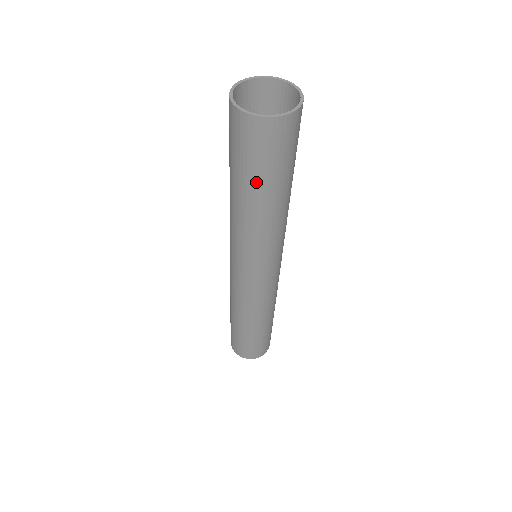
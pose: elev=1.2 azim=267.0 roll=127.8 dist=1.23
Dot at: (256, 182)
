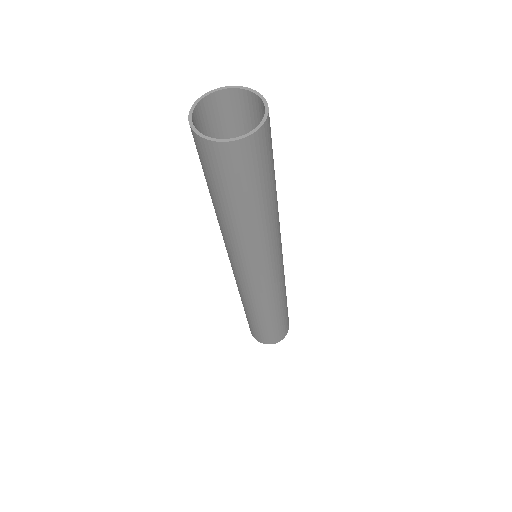
Dot at: (228, 199)
